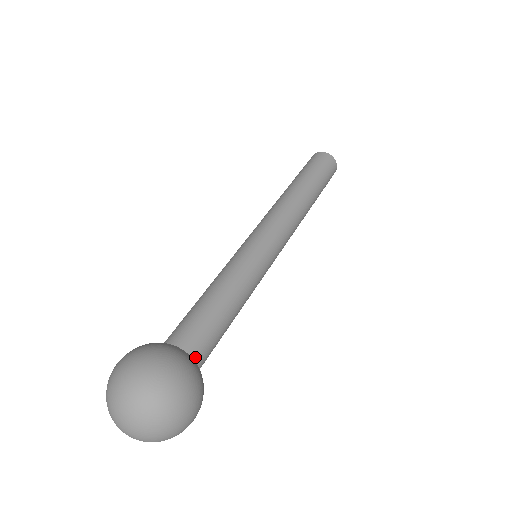
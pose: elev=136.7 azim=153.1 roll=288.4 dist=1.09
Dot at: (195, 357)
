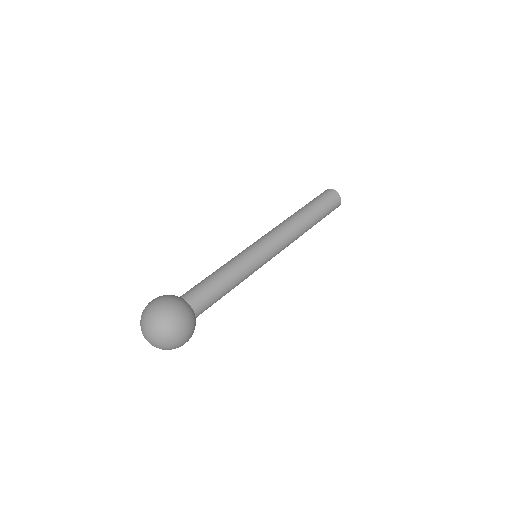
Dot at: (195, 310)
